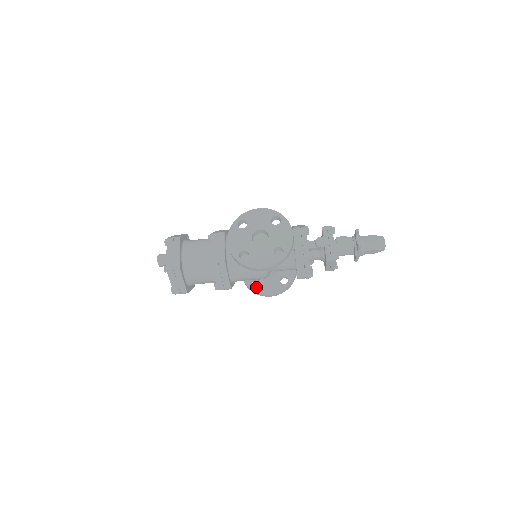
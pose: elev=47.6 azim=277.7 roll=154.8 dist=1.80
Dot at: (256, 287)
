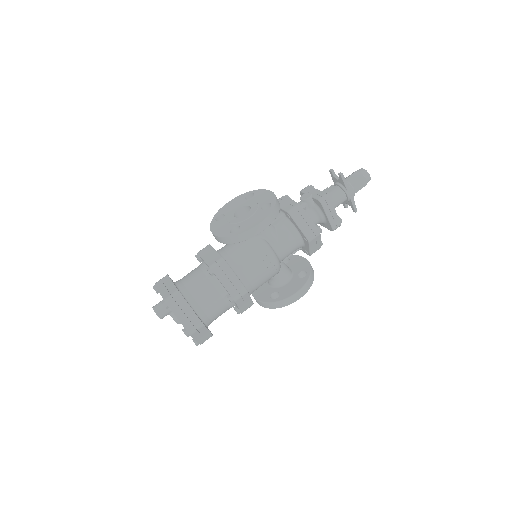
Dot at: (278, 297)
